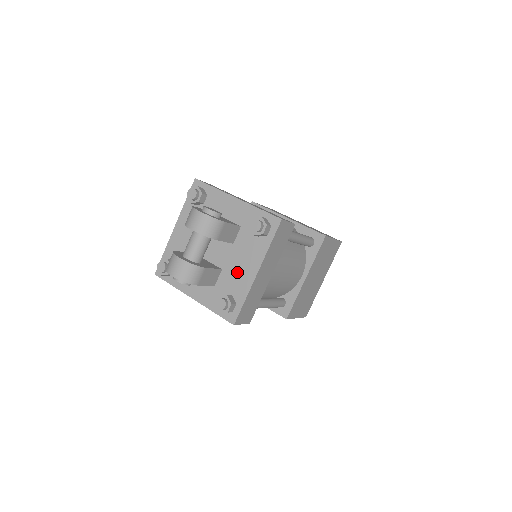
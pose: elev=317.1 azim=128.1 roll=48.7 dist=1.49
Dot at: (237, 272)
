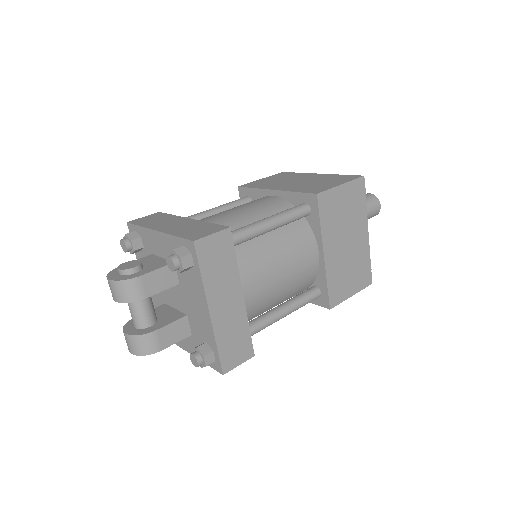
Dot at: (196, 315)
